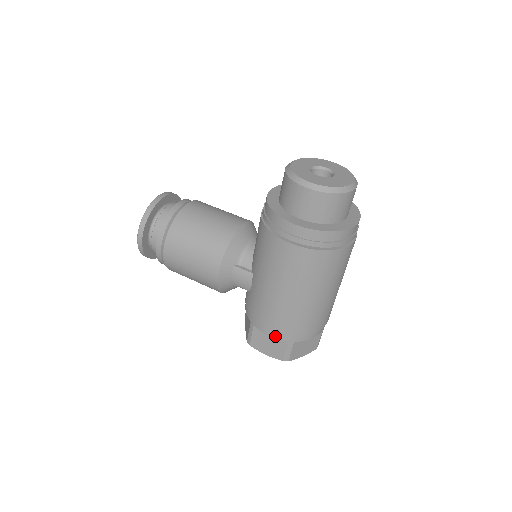
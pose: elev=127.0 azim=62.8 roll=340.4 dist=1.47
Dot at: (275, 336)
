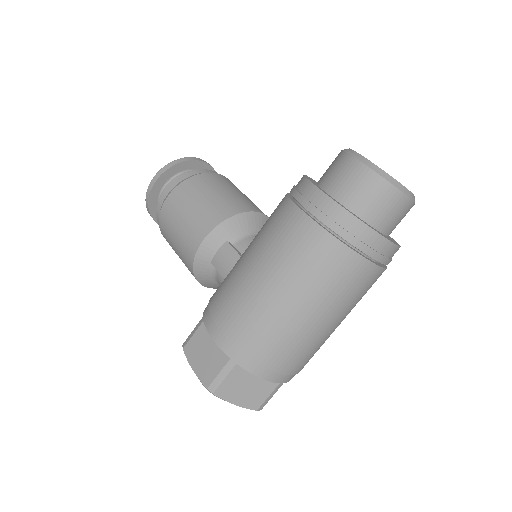
Dot at: (219, 341)
